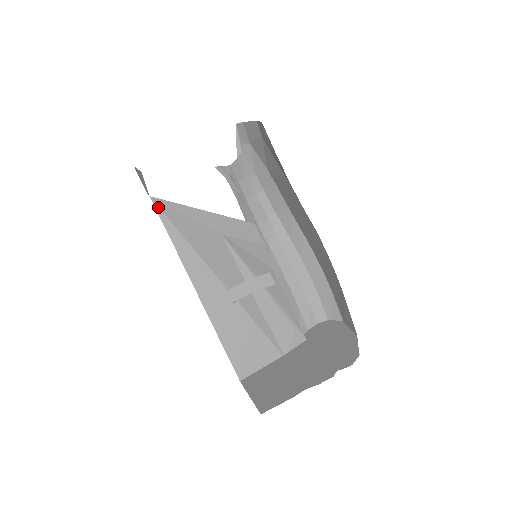
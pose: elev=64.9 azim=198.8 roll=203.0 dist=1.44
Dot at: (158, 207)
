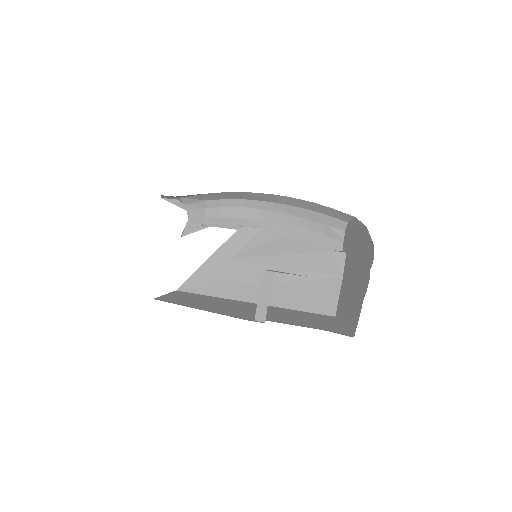
Dot at: (186, 290)
